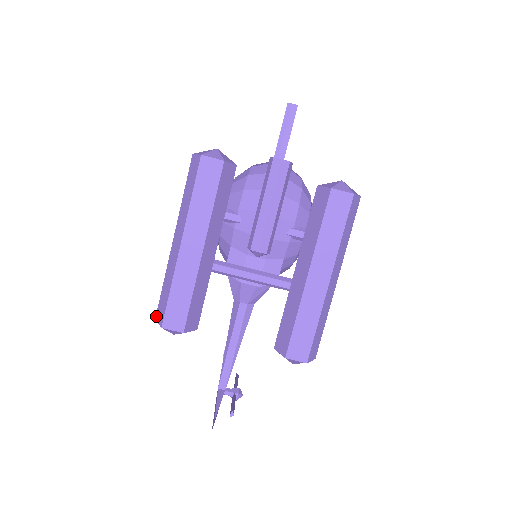
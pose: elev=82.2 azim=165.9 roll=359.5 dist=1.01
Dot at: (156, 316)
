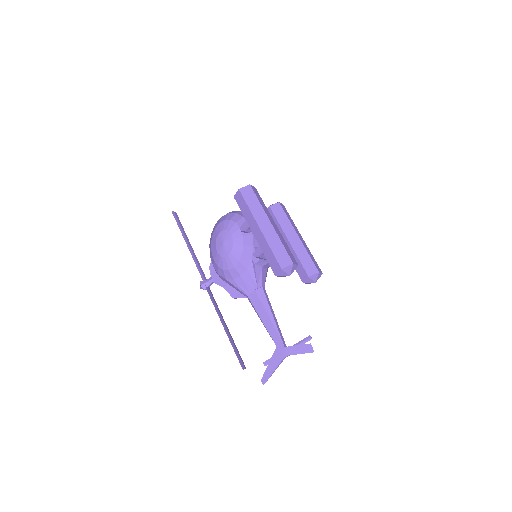
Dot at: (281, 266)
